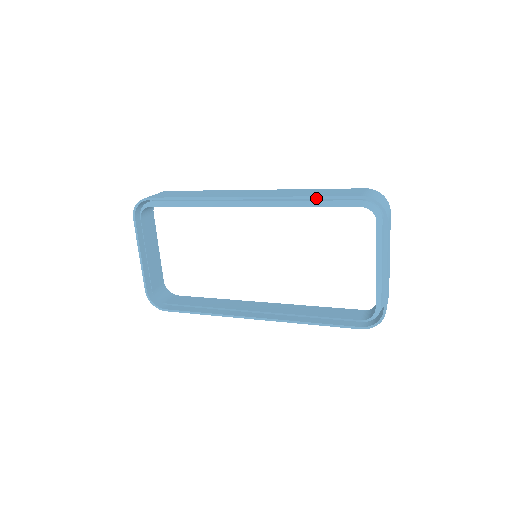
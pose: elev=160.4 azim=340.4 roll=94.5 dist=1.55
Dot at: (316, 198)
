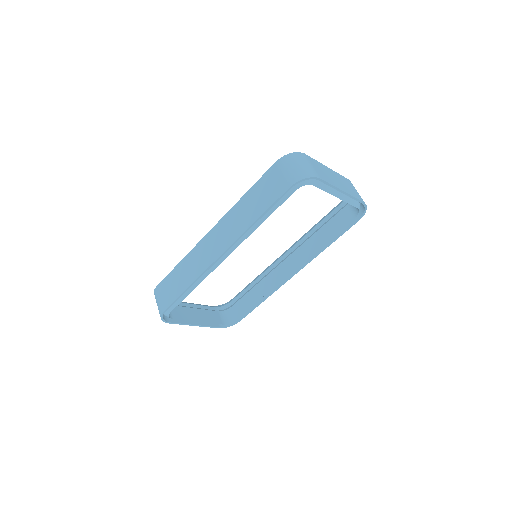
Dot at: (263, 215)
